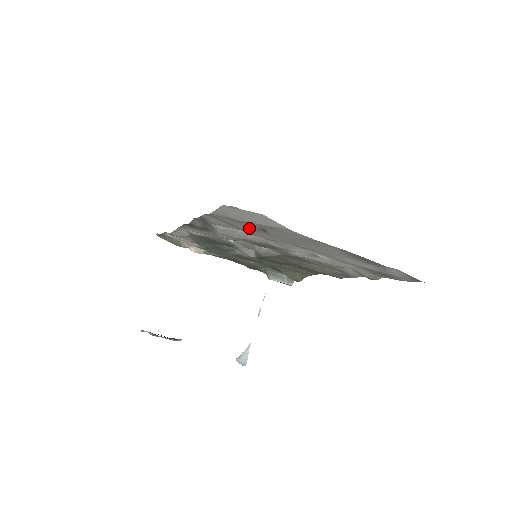
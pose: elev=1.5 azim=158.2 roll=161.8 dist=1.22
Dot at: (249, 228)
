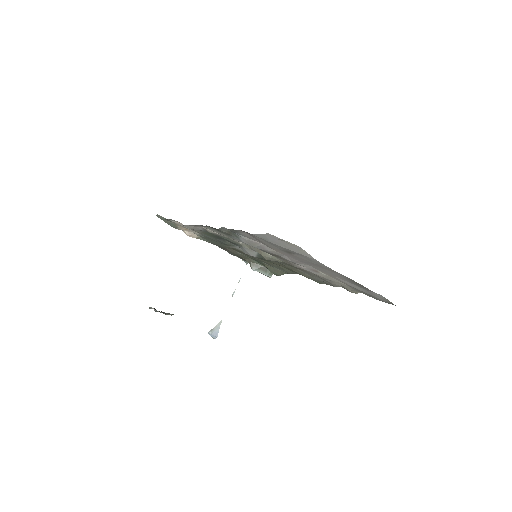
Dot at: (276, 247)
